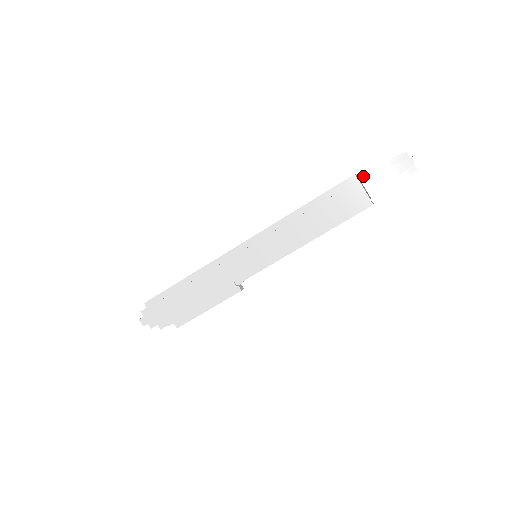
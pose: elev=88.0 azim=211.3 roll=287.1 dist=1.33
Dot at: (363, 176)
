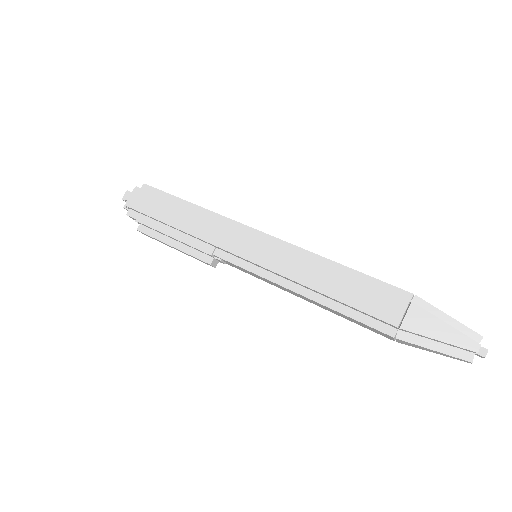
Dot at: (418, 304)
